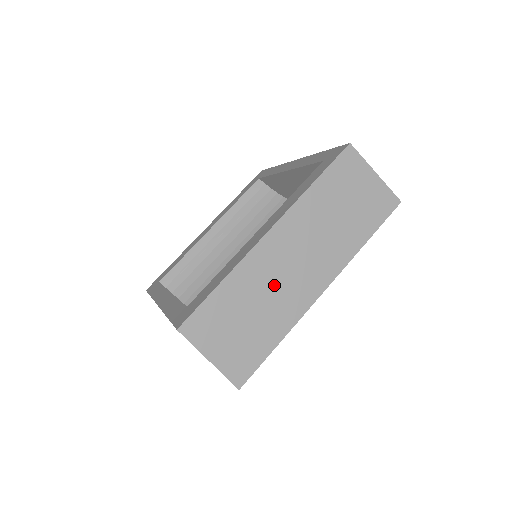
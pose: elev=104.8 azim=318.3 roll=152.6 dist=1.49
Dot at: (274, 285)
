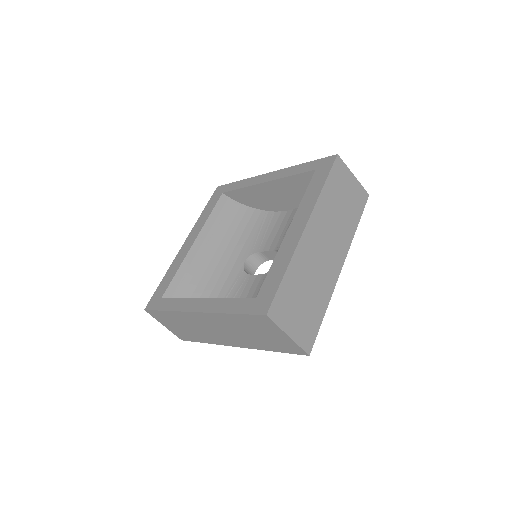
Dot at: (315, 268)
